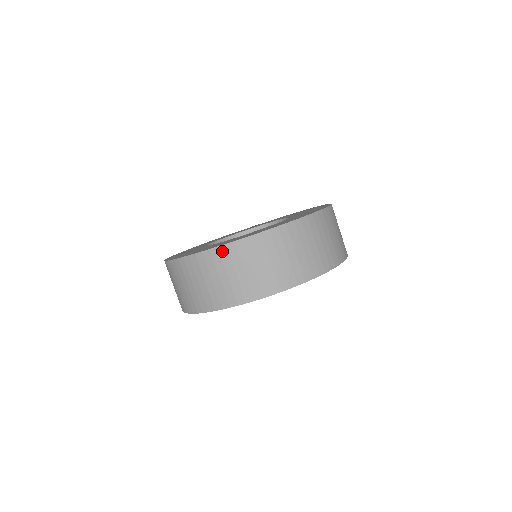
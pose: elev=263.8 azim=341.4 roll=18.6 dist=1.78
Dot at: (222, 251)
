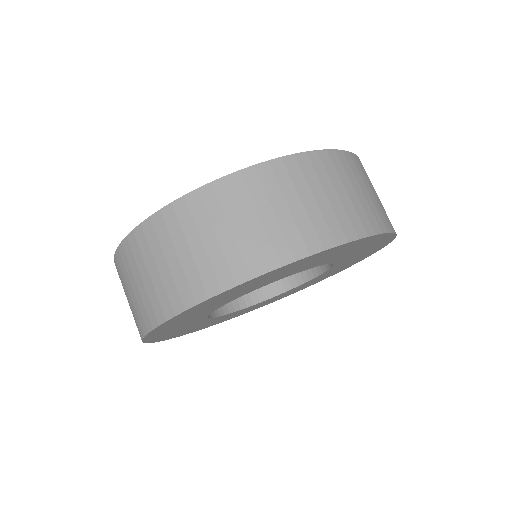
Dot at: (289, 164)
